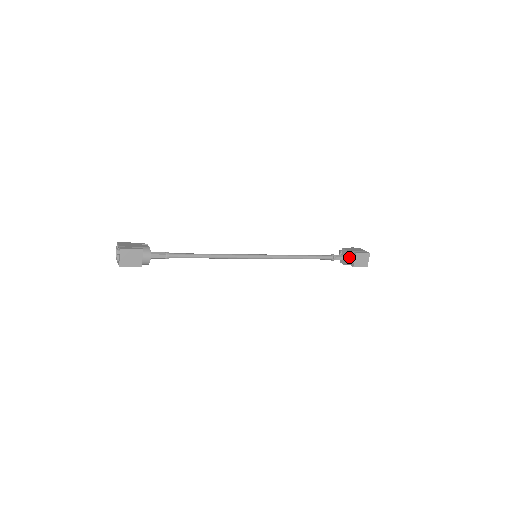
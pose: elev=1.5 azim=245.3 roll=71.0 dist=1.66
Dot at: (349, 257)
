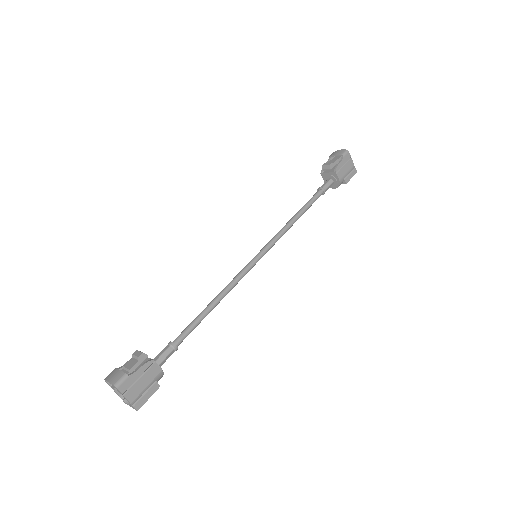
Dot at: (337, 187)
